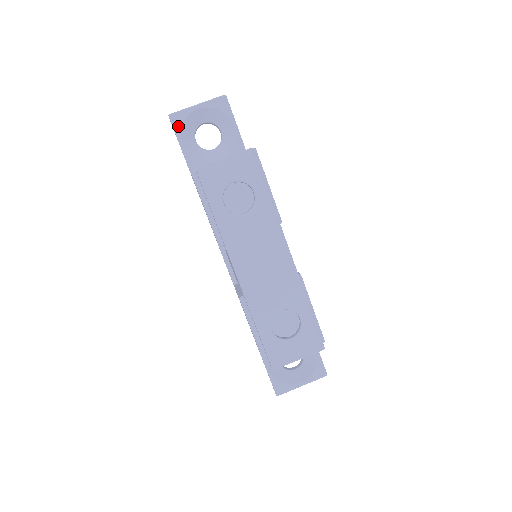
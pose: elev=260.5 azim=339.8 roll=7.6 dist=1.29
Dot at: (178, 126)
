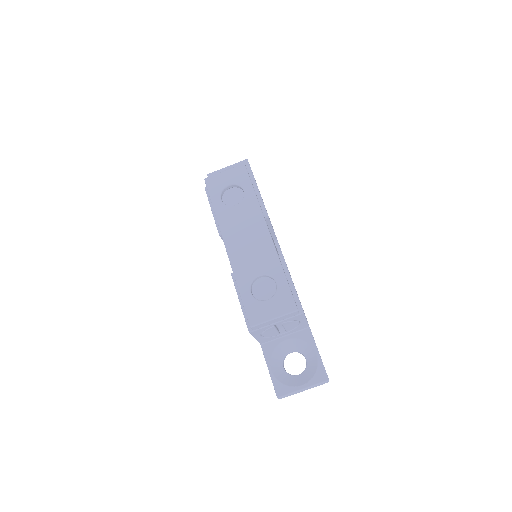
Dot at: occluded
